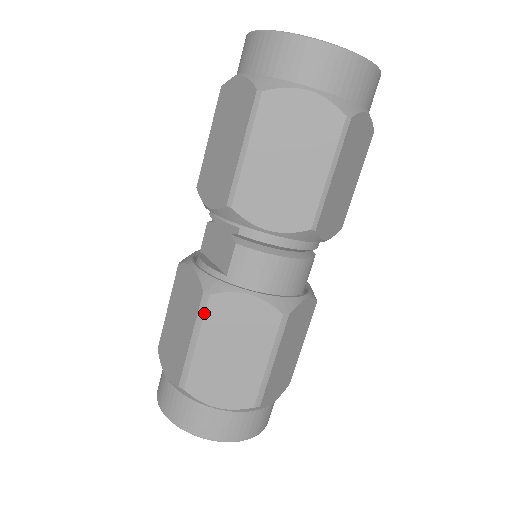
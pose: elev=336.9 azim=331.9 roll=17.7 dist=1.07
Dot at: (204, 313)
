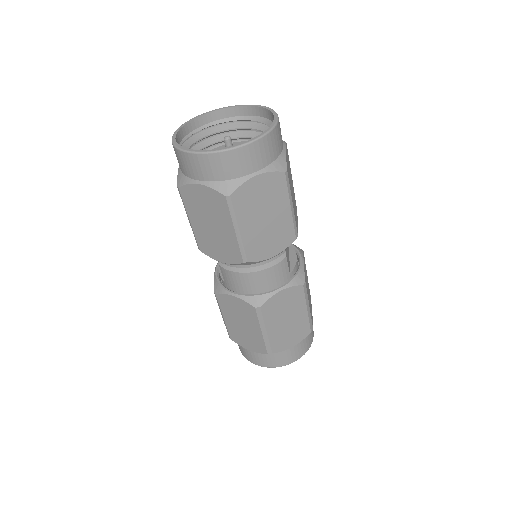
Dot at: (218, 303)
